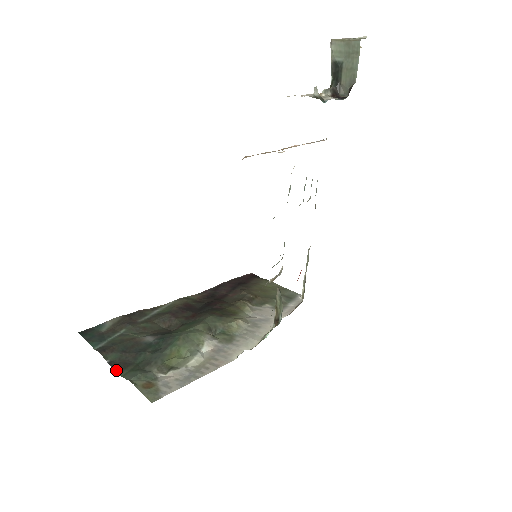
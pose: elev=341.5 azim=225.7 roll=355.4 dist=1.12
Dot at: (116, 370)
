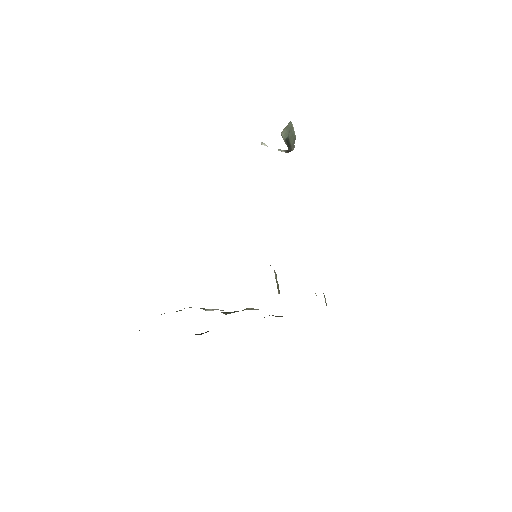
Dot at: occluded
